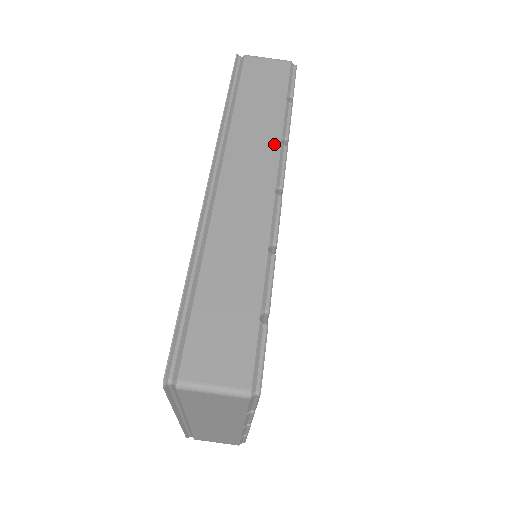
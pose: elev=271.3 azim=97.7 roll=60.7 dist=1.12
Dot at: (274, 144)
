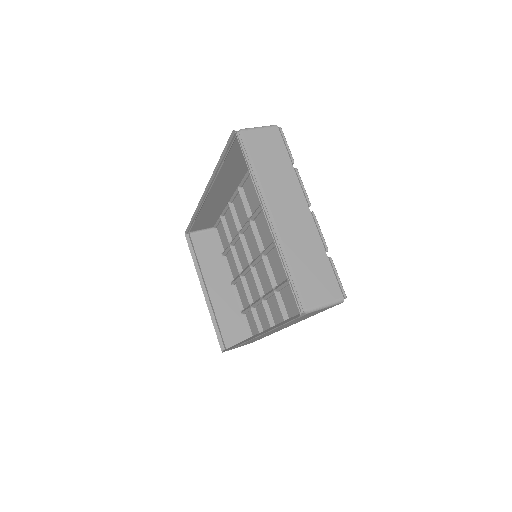
Dot at: (226, 201)
